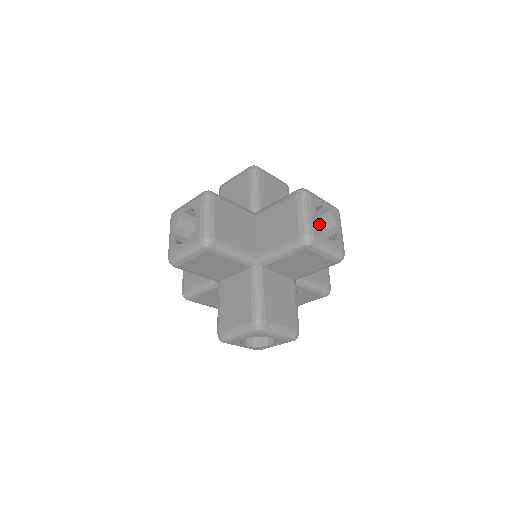
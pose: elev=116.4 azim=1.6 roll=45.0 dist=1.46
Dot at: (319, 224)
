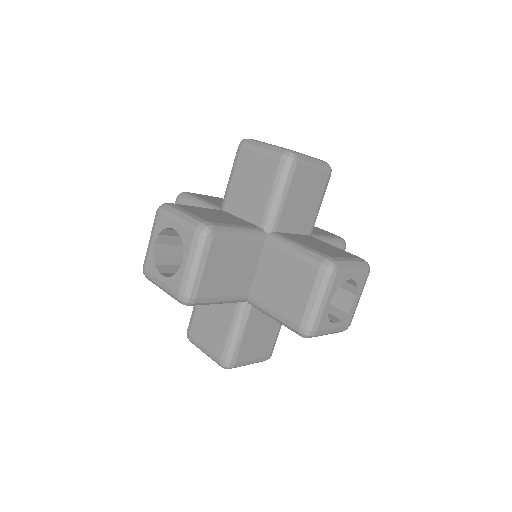
Dot at: occluded
